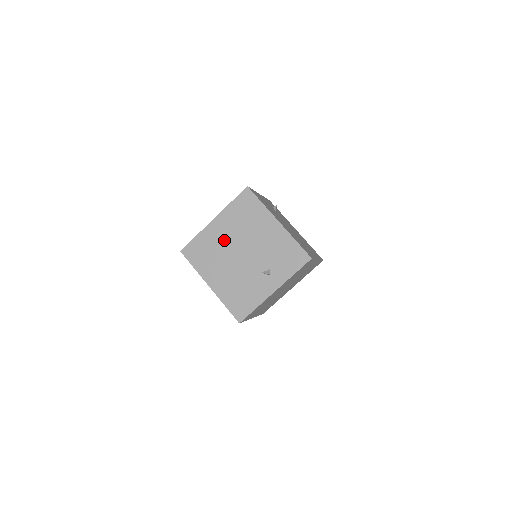
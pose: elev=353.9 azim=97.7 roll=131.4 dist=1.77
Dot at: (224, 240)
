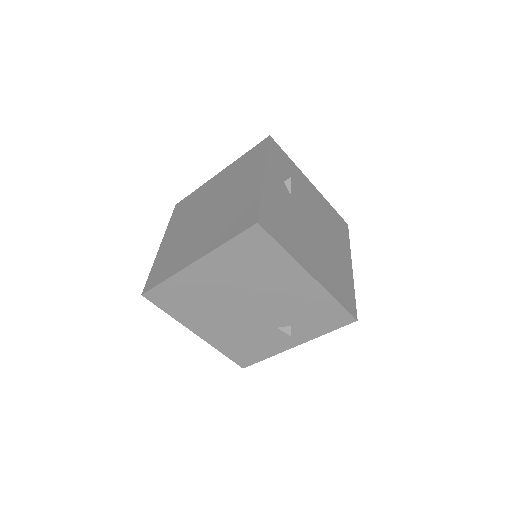
Dot at: (216, 289)
